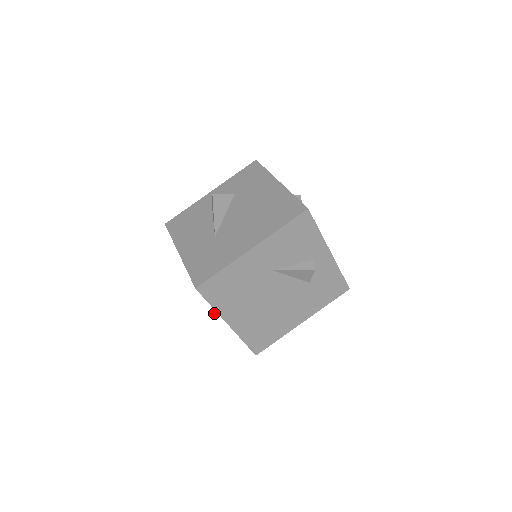
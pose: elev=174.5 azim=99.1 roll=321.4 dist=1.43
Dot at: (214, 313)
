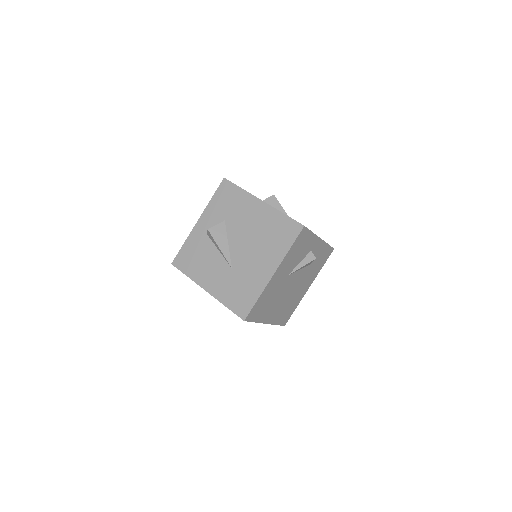
Dot at: occluded
